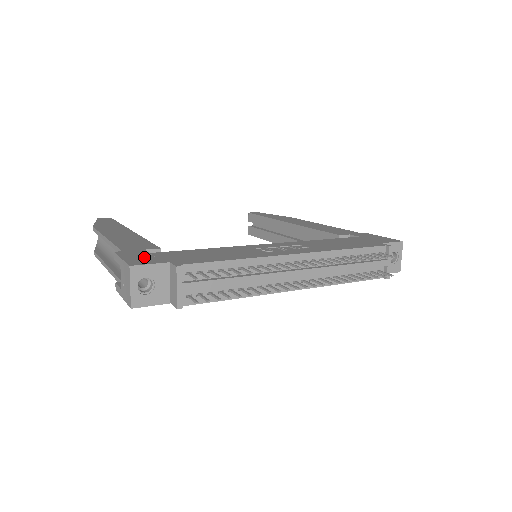
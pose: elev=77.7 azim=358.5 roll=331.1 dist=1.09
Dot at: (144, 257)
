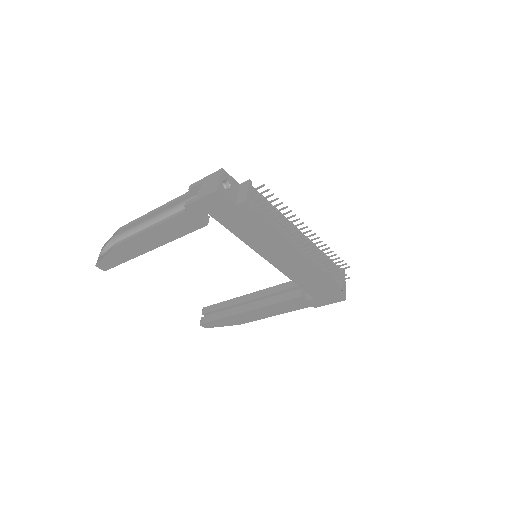
Dot at: occluded
